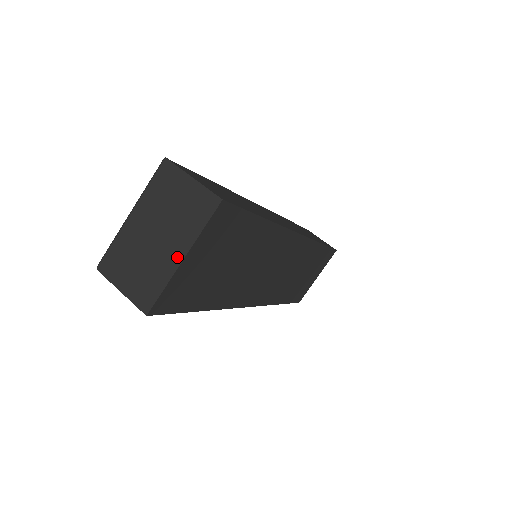
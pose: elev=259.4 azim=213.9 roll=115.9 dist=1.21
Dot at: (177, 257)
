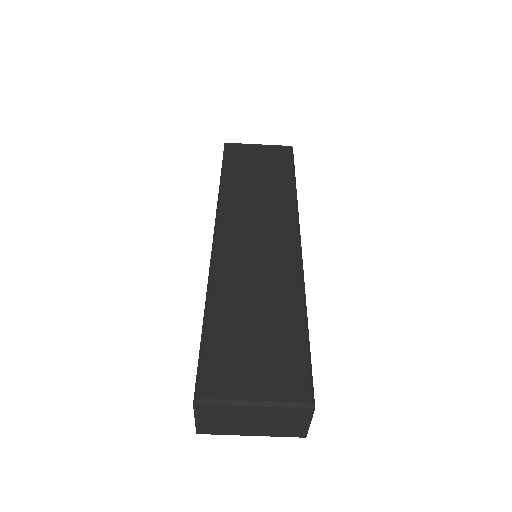
Dot at: (250, 434)
